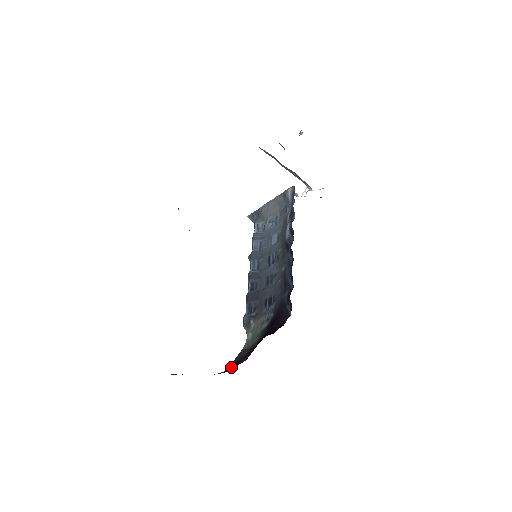
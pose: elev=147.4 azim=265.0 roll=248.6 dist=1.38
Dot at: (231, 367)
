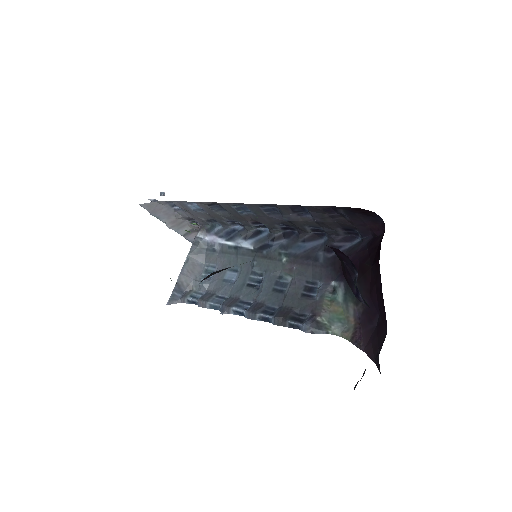
Dot at: (377, 338)
